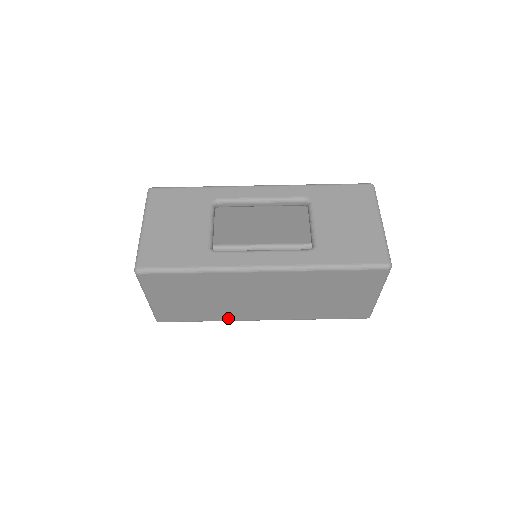
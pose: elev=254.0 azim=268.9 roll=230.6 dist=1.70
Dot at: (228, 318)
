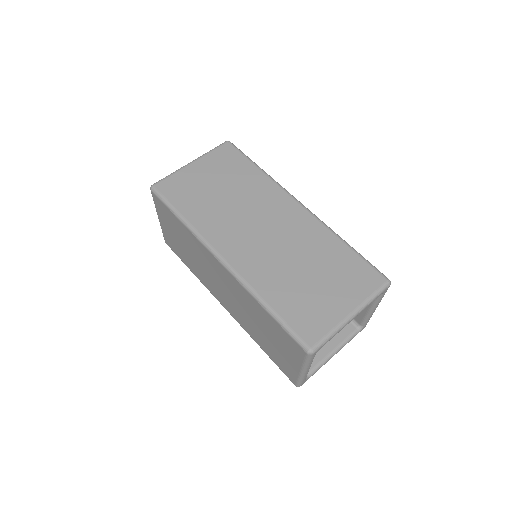
Dot at: (204, 229)
